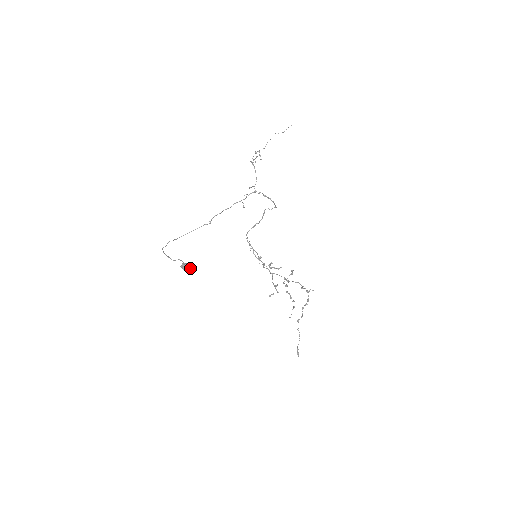
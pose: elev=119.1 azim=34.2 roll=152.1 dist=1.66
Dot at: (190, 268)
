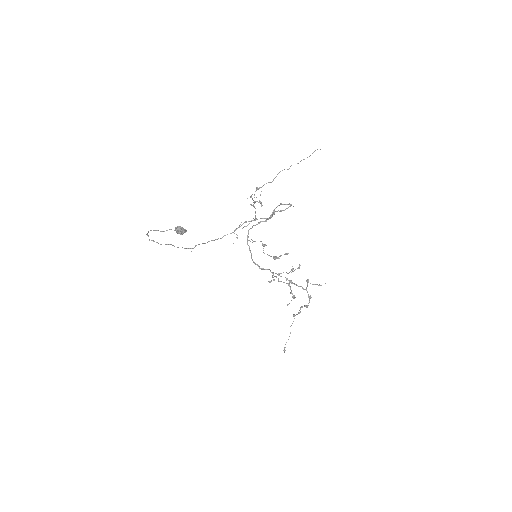
Dot at: (186, 231)
